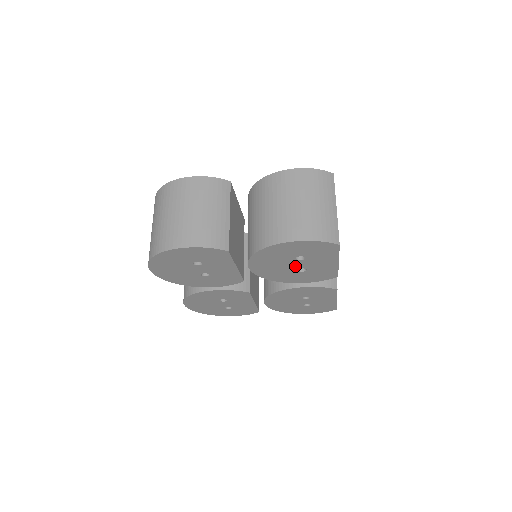
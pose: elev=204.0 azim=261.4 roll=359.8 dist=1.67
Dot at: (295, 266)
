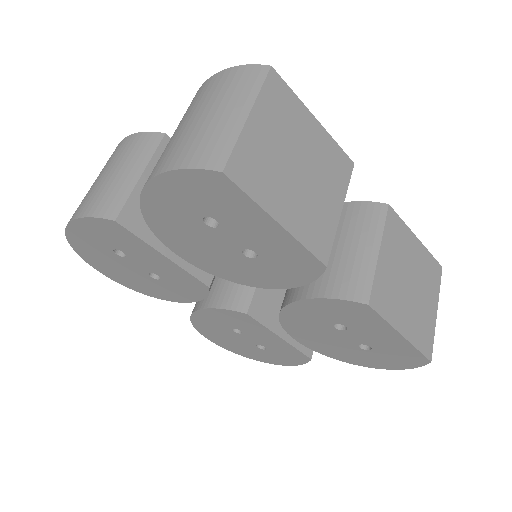
Dot at: (229, 245)
